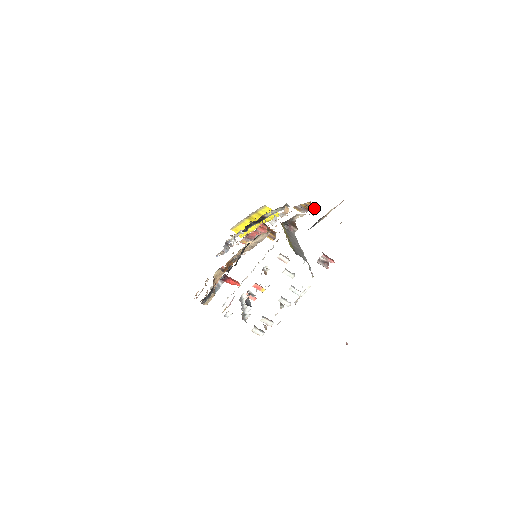
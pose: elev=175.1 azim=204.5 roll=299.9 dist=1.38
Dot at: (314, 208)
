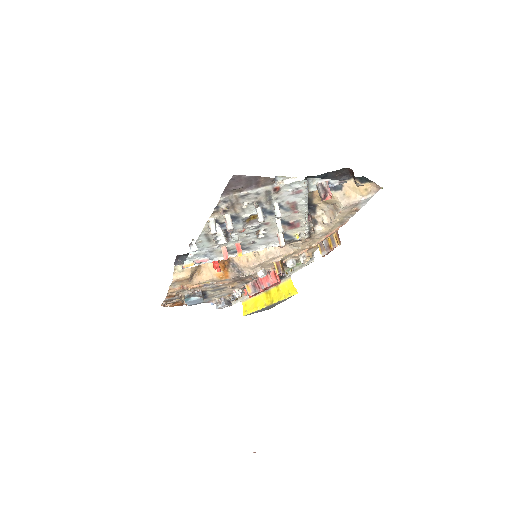
Dot at: (337, 244)
